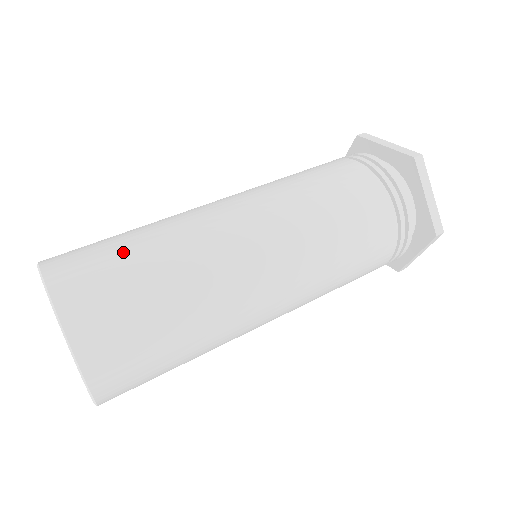
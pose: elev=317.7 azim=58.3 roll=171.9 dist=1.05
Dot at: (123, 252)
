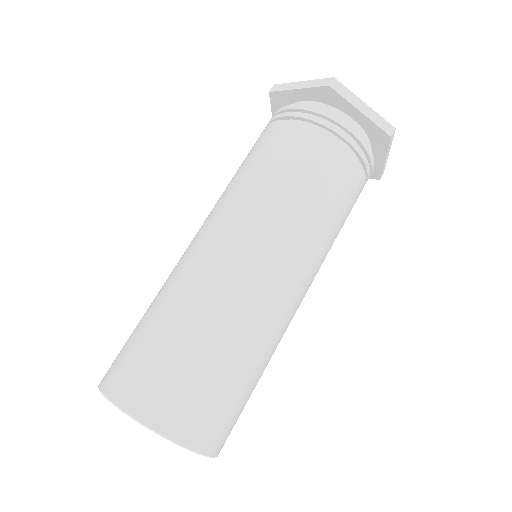
Dot at: (218, 377)
